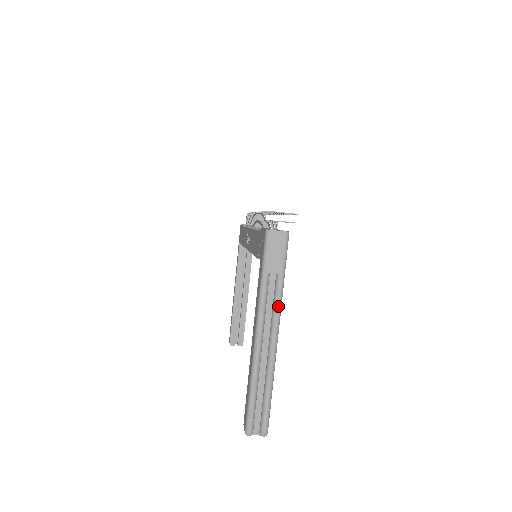
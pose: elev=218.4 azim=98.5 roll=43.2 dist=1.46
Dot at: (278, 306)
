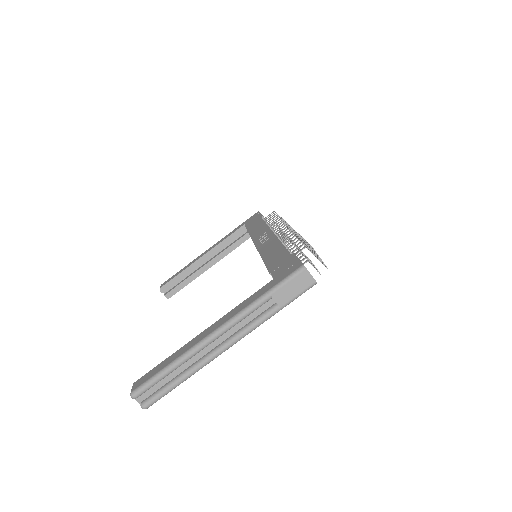
Dot at: (253, 327)
